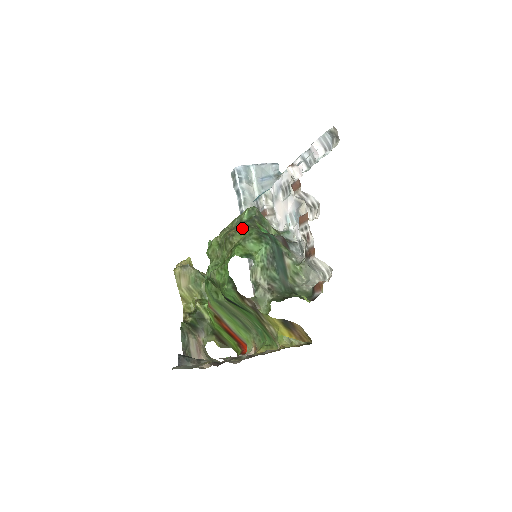
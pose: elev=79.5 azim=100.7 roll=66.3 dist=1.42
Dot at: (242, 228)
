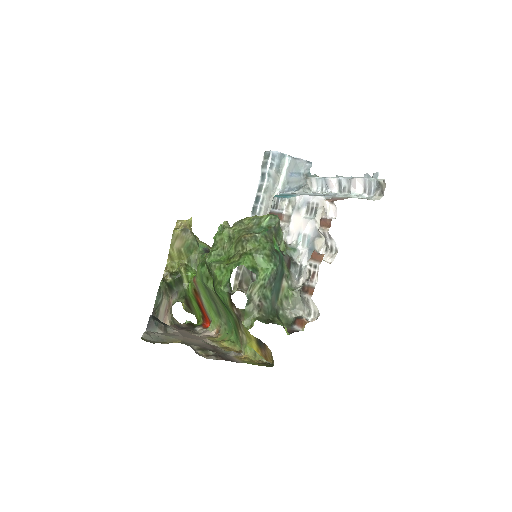
Dot at: (259, 237)
